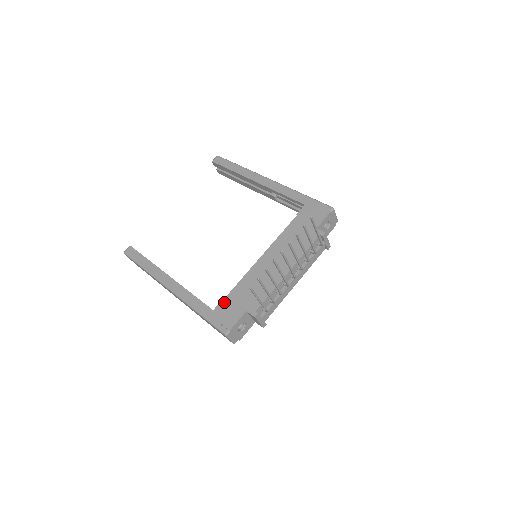
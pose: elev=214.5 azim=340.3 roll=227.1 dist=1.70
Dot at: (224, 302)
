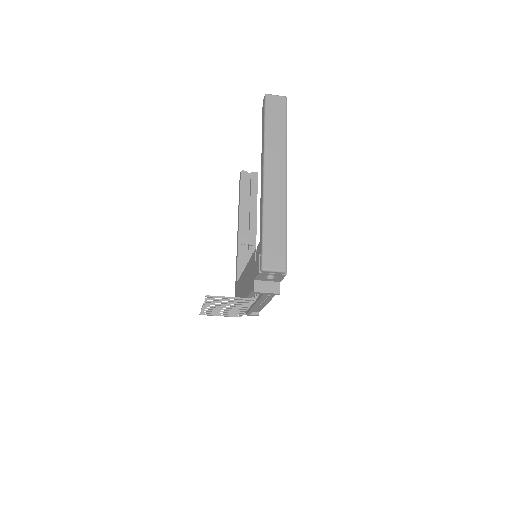
Dot at: occluded
